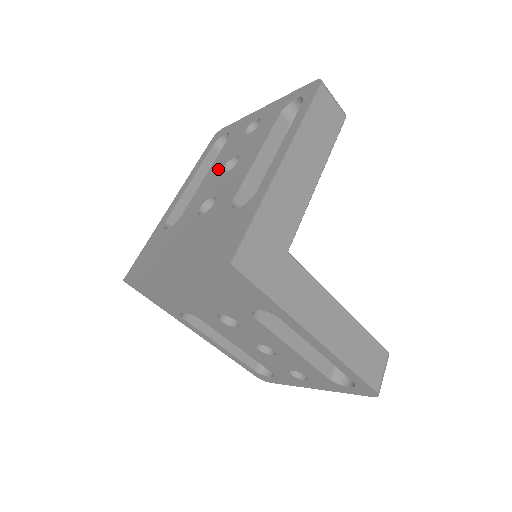
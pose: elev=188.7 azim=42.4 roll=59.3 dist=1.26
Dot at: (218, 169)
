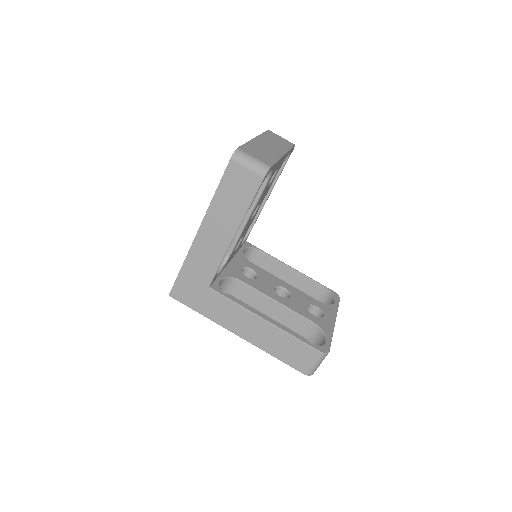
Dot at: occluded
